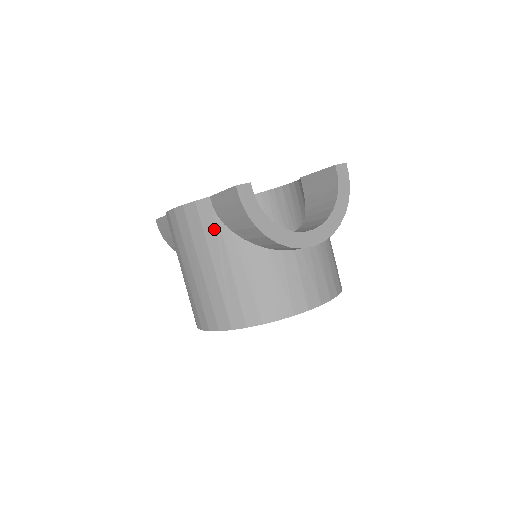
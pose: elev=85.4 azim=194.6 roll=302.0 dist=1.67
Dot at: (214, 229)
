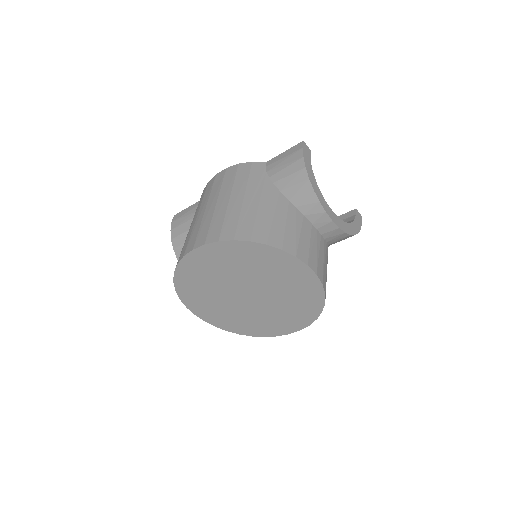
Dot at: (259, 178)
